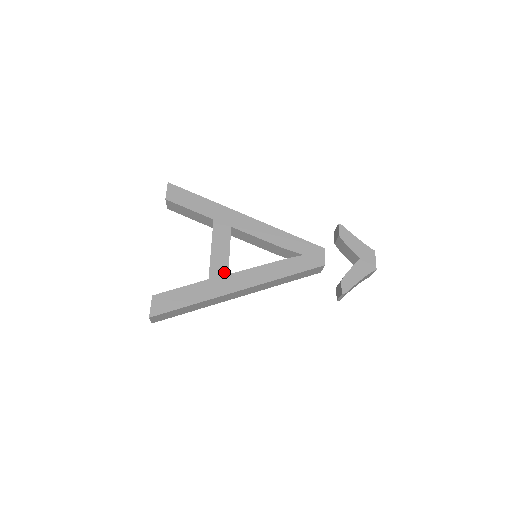
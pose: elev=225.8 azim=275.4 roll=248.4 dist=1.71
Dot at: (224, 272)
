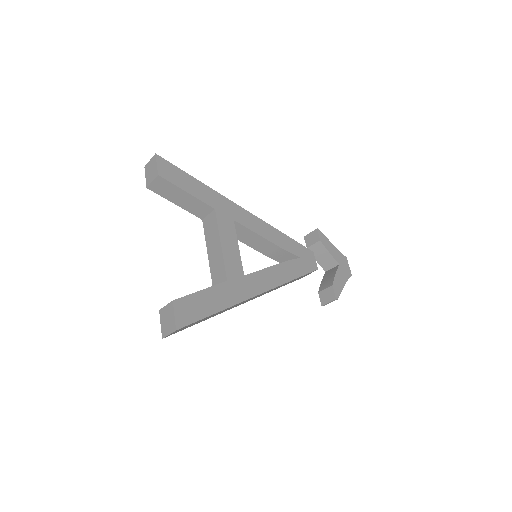
Dot at: (240, 273)
